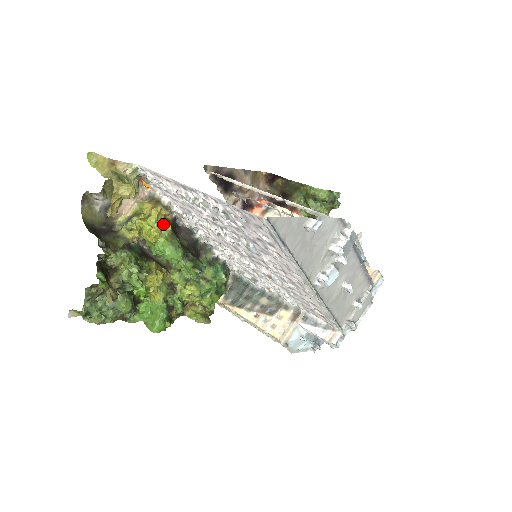
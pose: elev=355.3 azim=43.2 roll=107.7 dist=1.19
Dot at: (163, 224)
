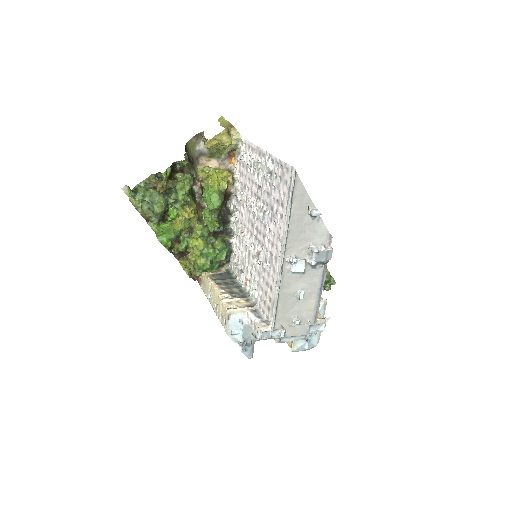
Dot at: (224, 182)
